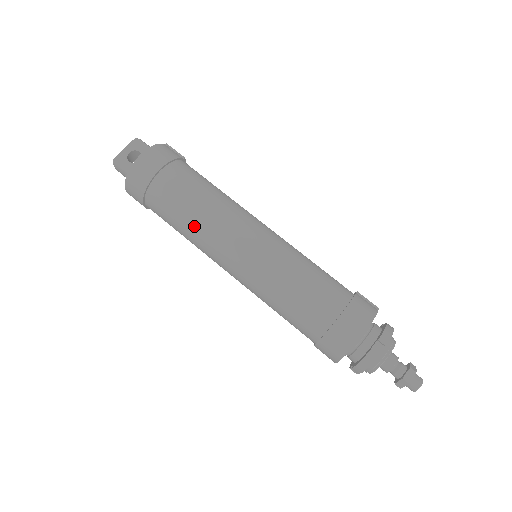
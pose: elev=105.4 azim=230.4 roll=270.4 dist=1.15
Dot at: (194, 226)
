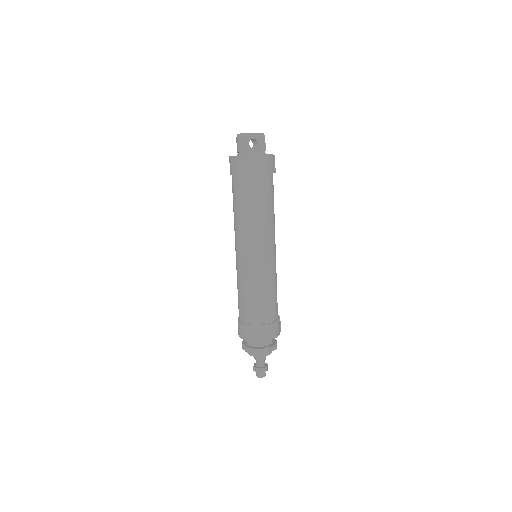
Dot at: (249, 218)
